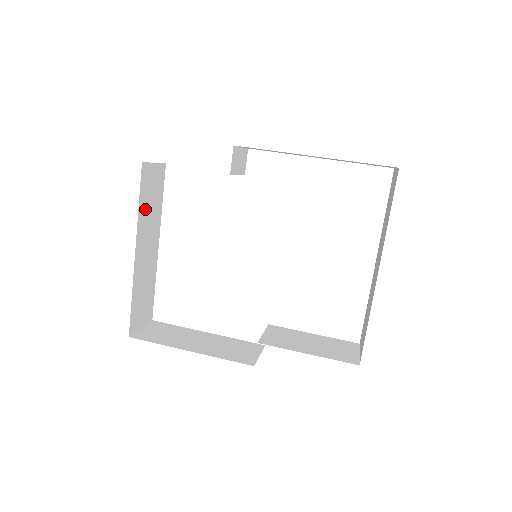
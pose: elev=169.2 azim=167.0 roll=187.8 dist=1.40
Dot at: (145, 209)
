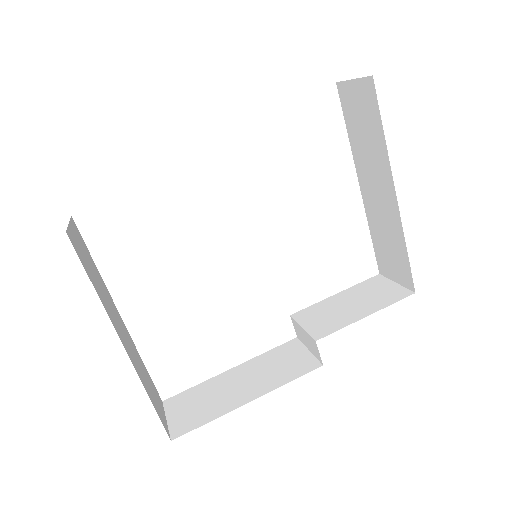
Dot at: (97, 287)
